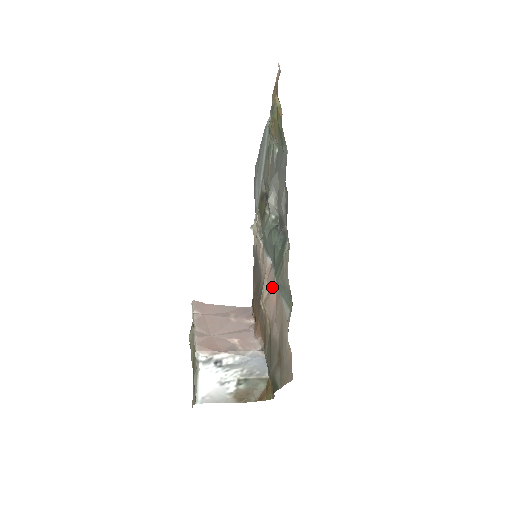
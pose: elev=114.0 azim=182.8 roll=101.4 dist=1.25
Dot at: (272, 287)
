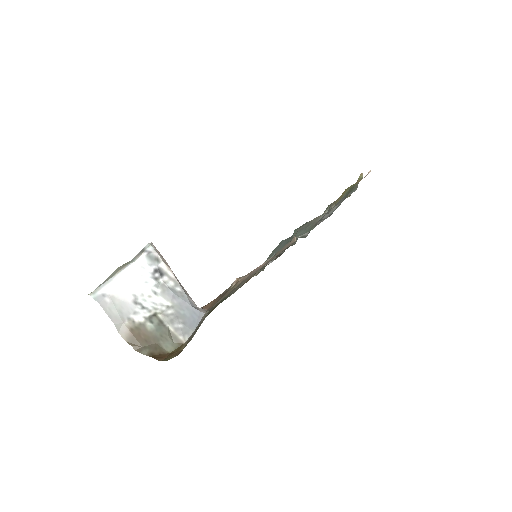
Dot at: occluded
